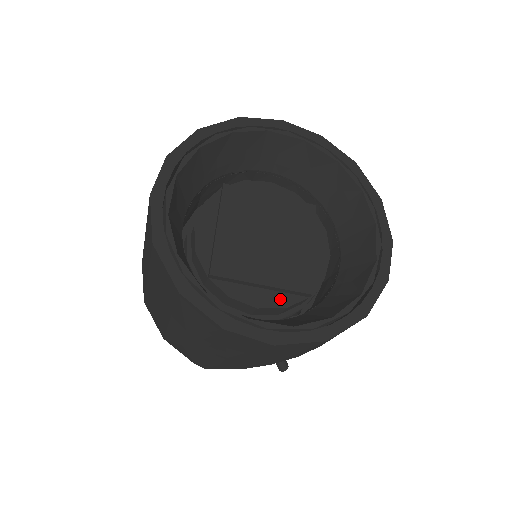
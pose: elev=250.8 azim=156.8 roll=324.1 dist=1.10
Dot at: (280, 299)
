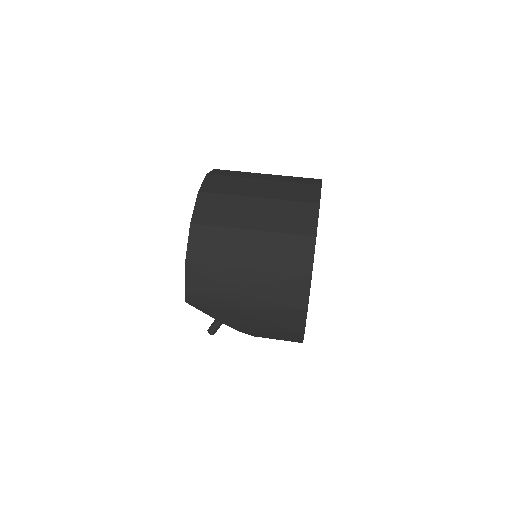
Dot at: occluded
